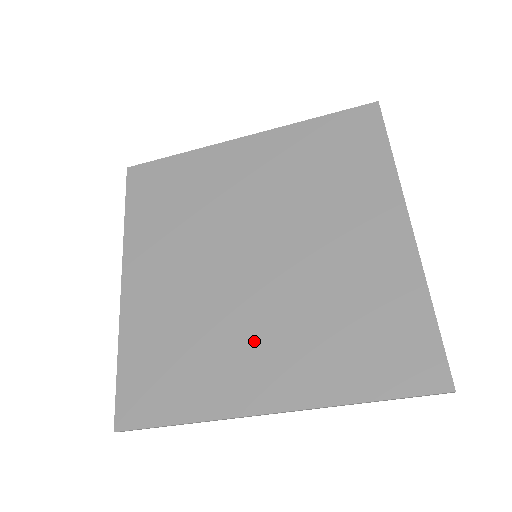
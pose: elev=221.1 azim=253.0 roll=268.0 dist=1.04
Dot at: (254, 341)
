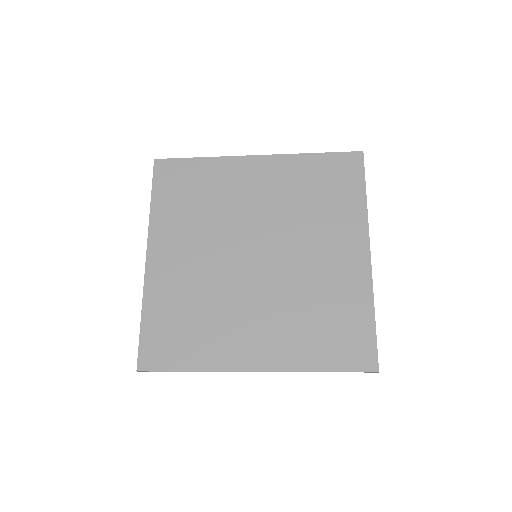
Dot at: (249, 320)
